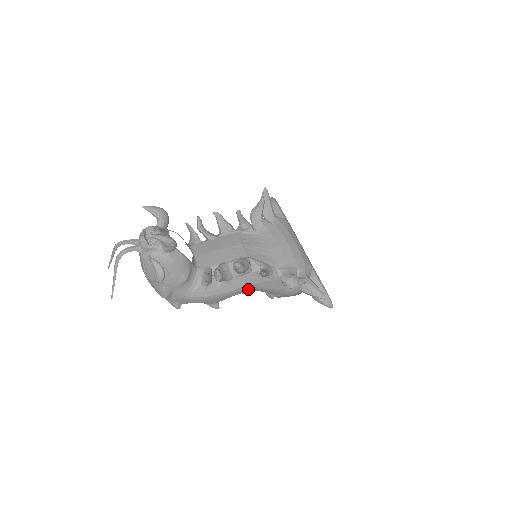
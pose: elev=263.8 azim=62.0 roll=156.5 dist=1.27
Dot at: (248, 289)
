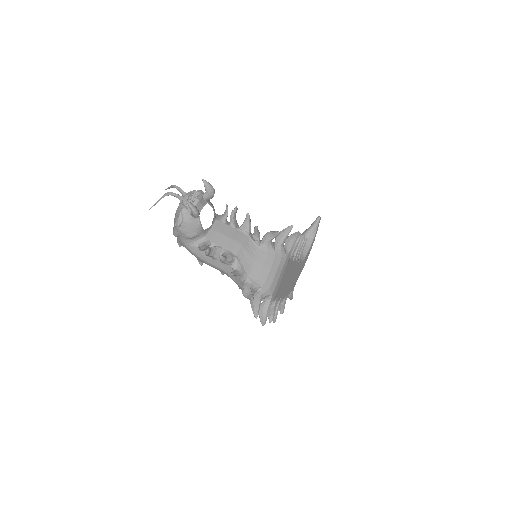
Dot at: (223, 272)
